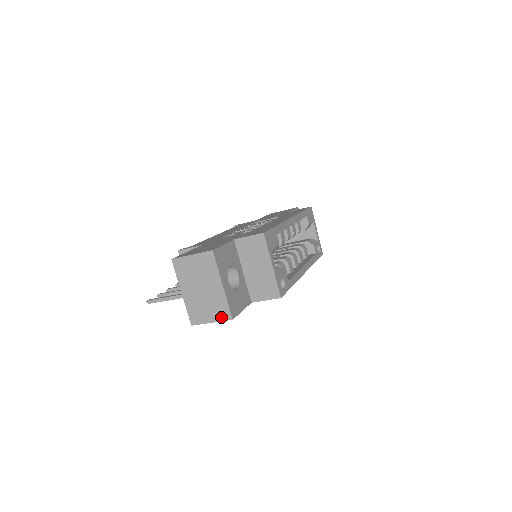
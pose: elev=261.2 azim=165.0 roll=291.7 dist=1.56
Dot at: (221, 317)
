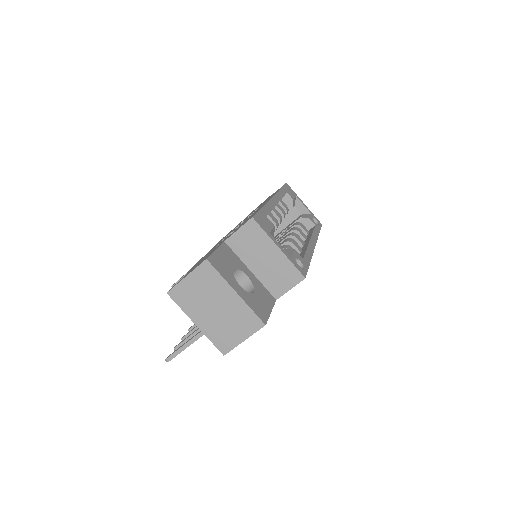
Dot at: (251, 329)
